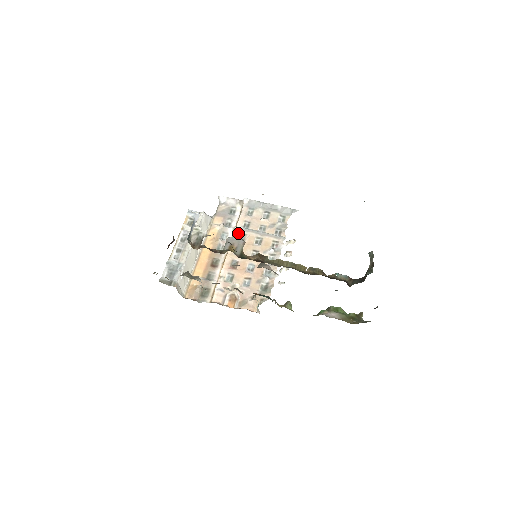
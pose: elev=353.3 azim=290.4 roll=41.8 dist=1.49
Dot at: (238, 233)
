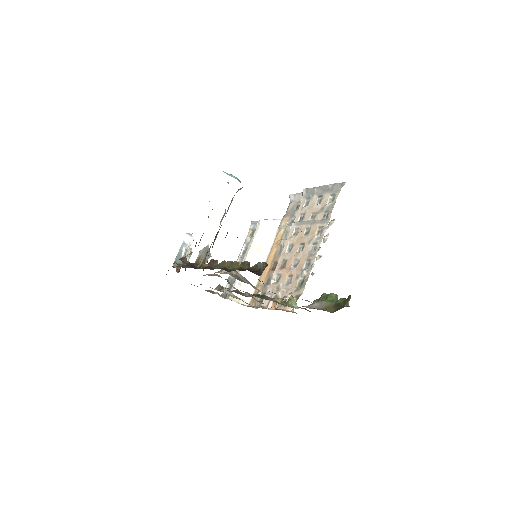
Dot at: (293, 229)
